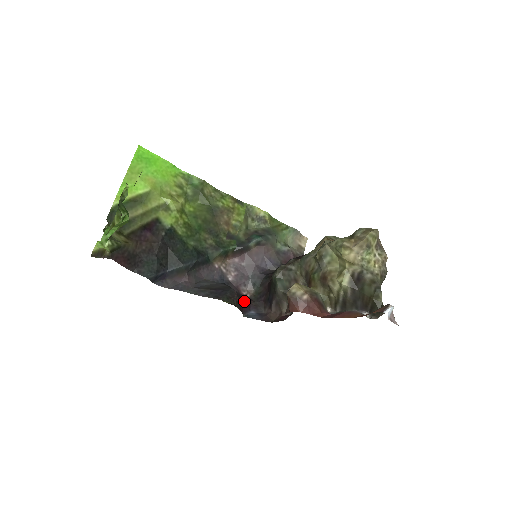
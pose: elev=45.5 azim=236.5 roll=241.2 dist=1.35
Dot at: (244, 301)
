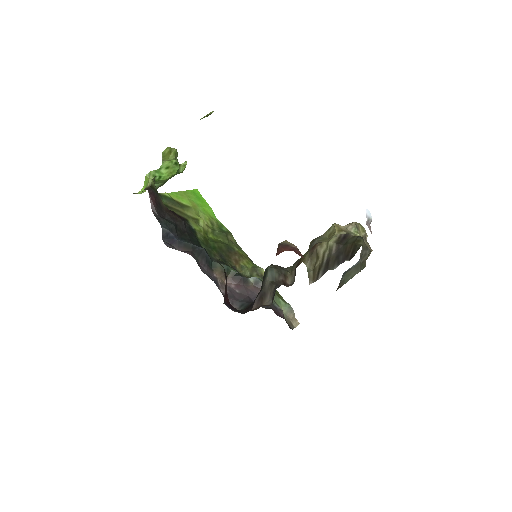
Dot at: (228, 299)
